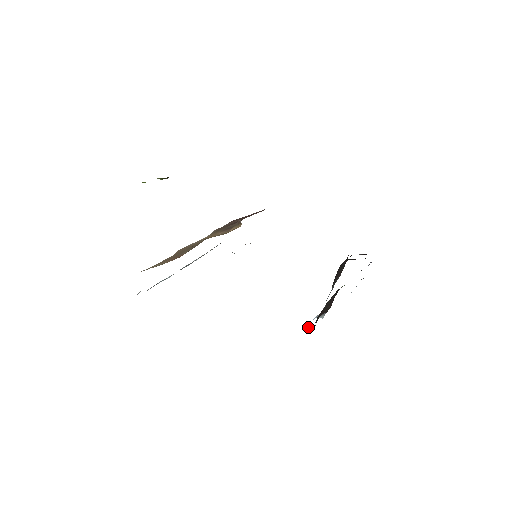
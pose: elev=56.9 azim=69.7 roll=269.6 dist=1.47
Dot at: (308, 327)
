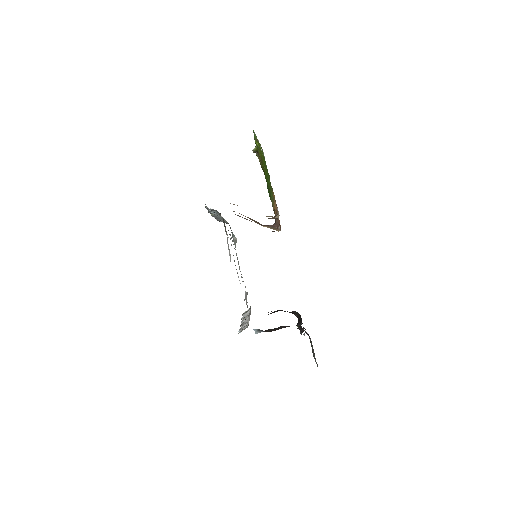
Dot at: occluded
